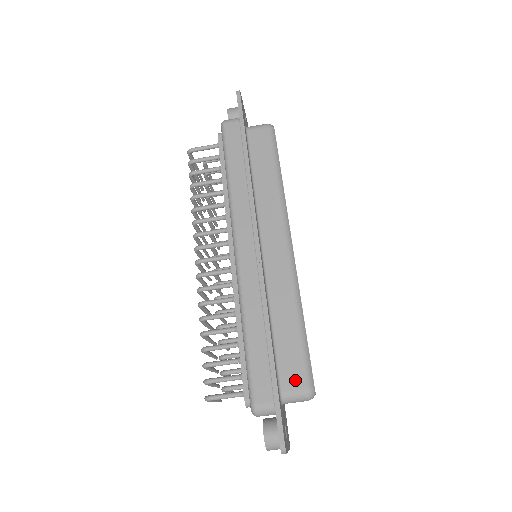
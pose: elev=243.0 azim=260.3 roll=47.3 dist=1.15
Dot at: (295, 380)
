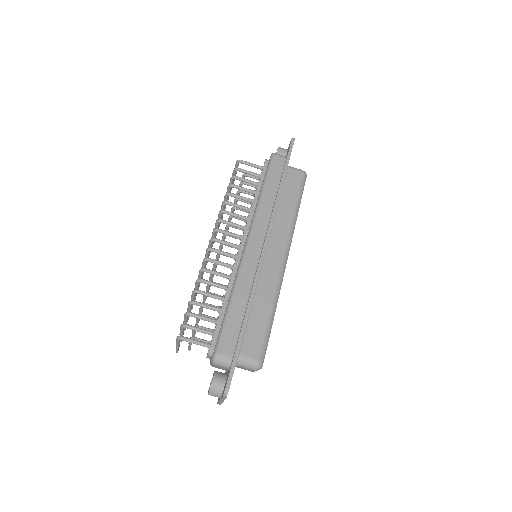
Dot at: (253, 350)
